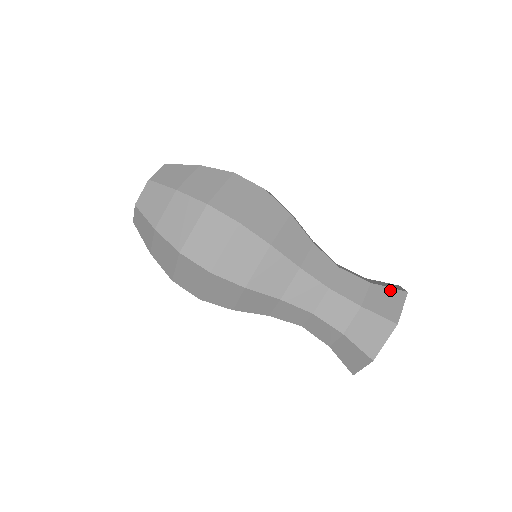
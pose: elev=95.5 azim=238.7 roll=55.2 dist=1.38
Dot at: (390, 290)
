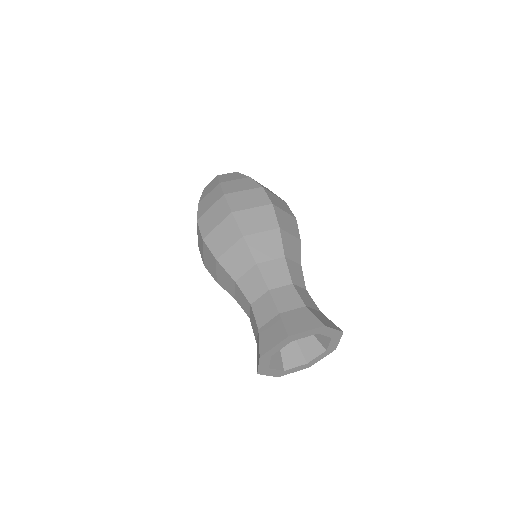
Dot at: (313, 317)
